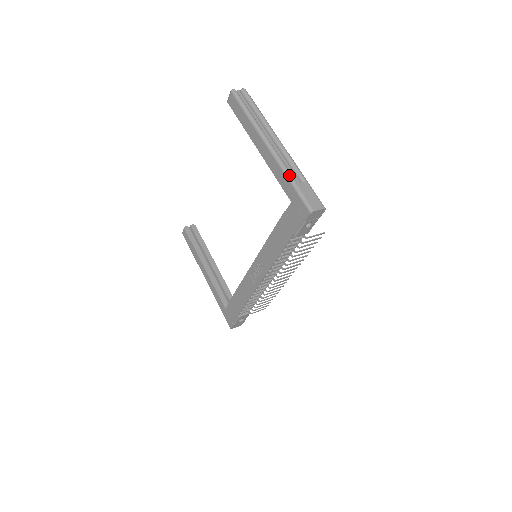
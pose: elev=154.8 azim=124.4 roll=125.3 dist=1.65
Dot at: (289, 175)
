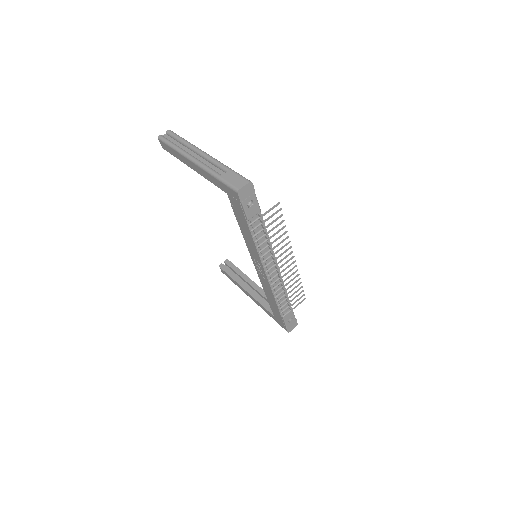
Dot at: (213, 173)
